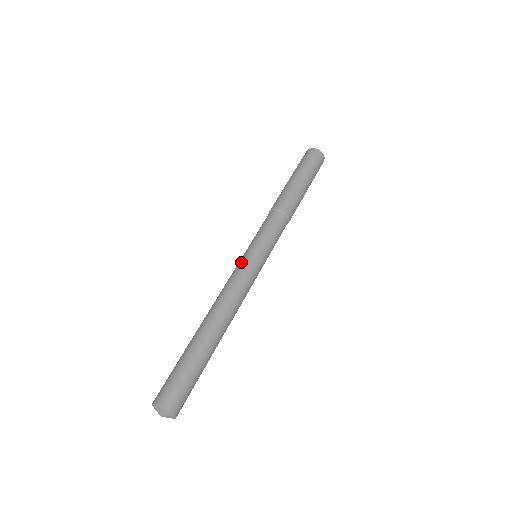
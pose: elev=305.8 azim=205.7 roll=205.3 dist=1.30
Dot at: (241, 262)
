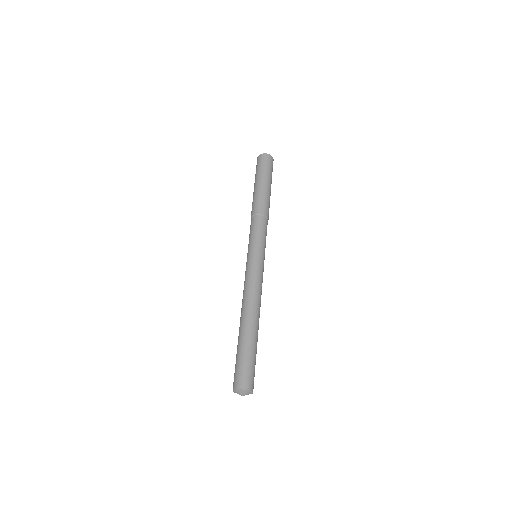
Dot at: (246, 267)
